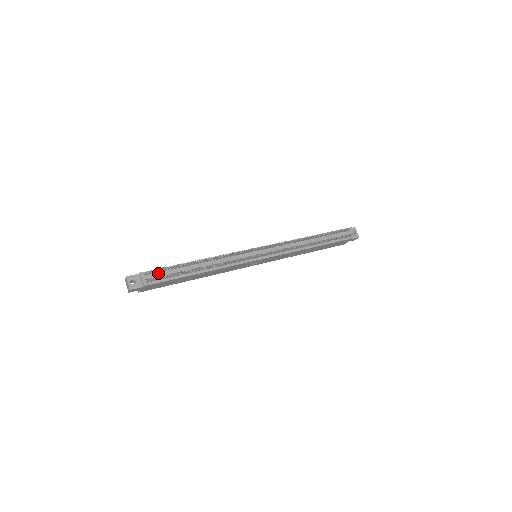
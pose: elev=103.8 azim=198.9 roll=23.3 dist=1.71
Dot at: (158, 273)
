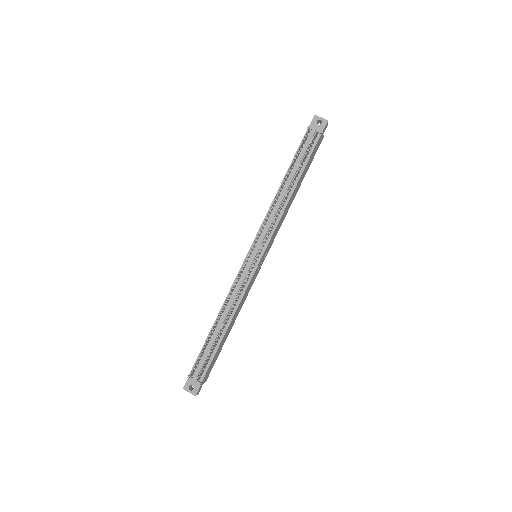
Dot at: (200, 363)
